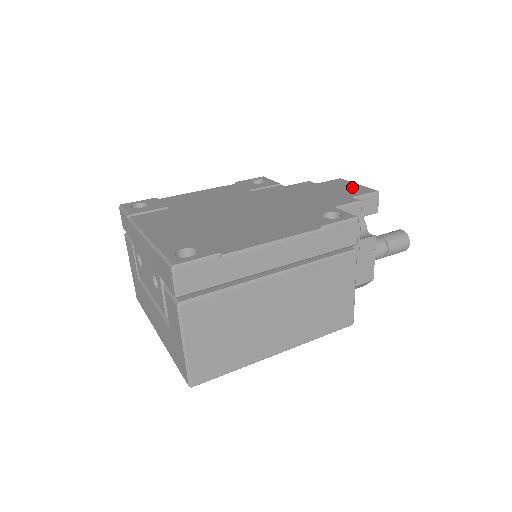
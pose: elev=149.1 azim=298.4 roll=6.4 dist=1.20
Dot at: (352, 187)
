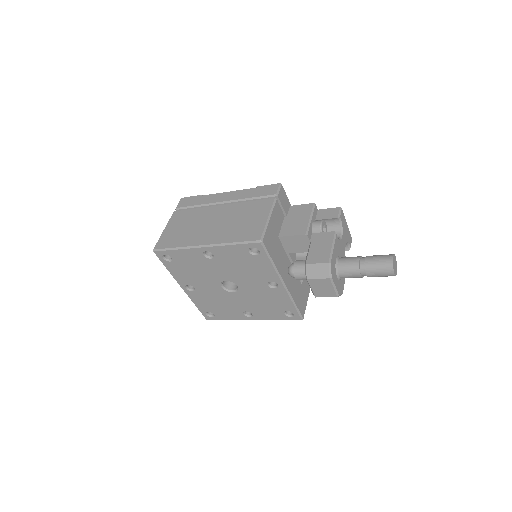
Dot at: occluded
